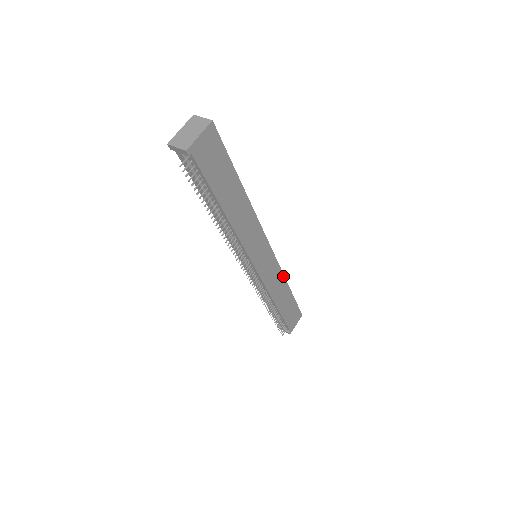
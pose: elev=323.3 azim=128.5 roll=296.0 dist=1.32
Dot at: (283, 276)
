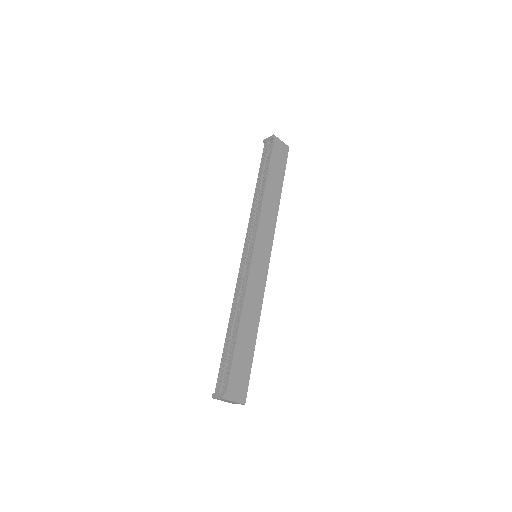
Dot at: (261, 305)
